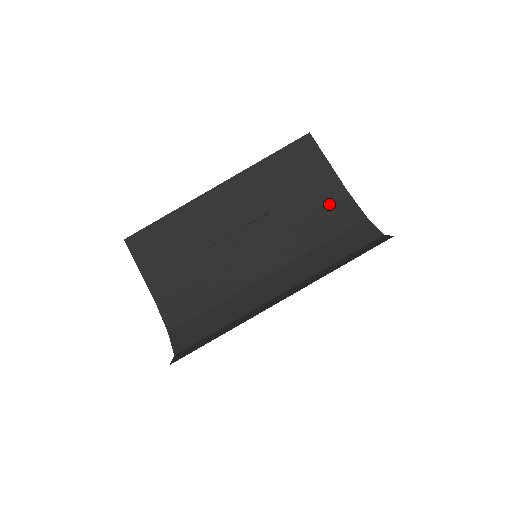
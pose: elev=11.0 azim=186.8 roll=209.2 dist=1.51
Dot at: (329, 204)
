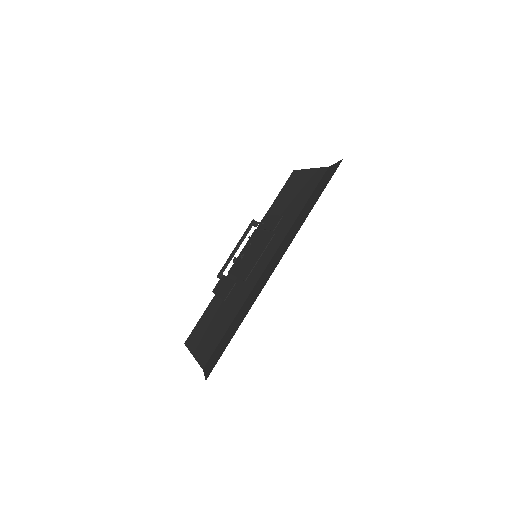
Dot at: (317, 186)
